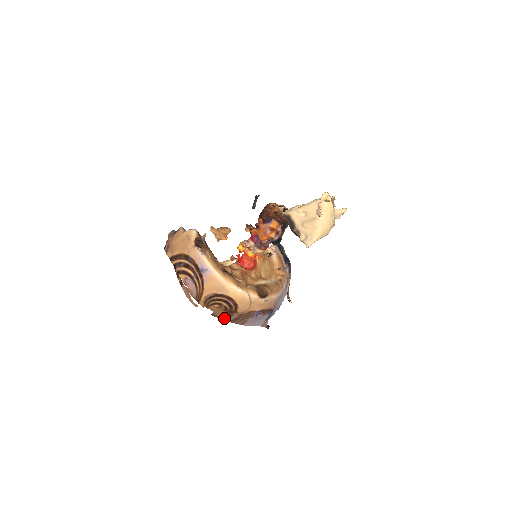
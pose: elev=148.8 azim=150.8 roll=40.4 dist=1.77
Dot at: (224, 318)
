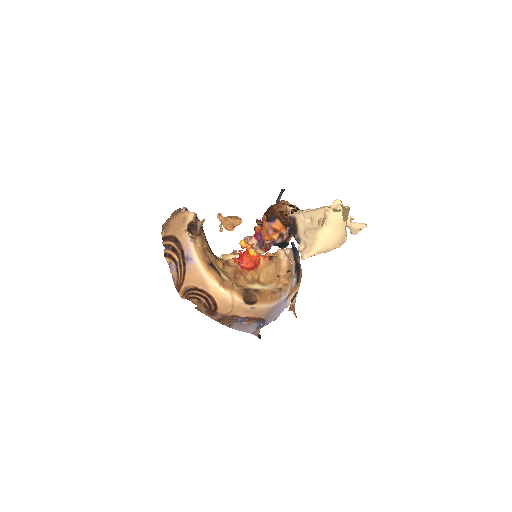
Dot at: (209, 315)
